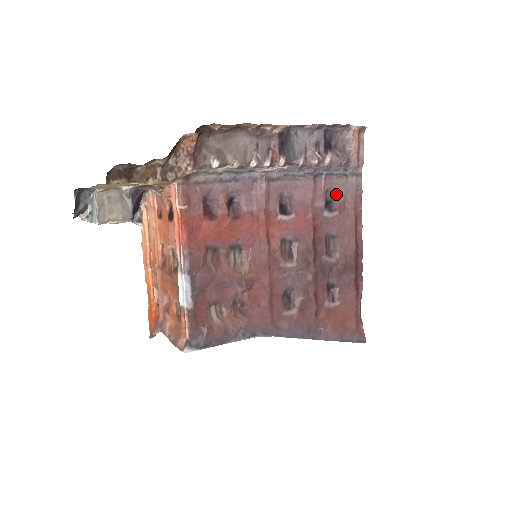
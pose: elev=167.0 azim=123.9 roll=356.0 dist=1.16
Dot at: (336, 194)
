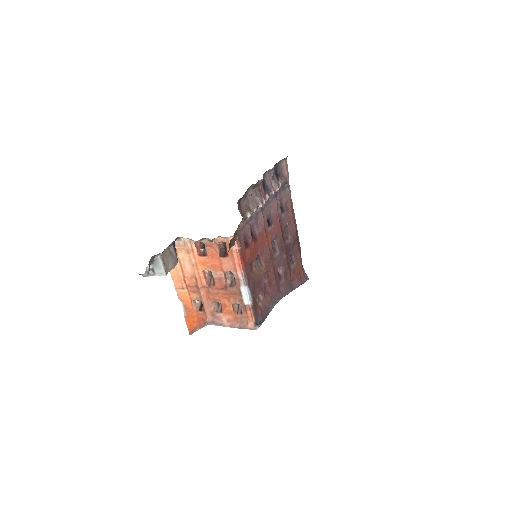
Dot at: (283, 201)
